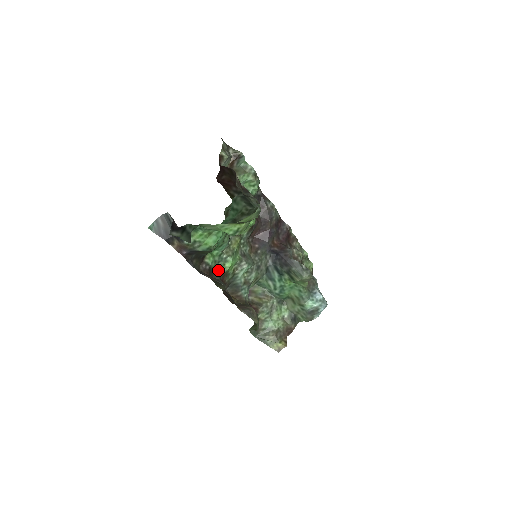
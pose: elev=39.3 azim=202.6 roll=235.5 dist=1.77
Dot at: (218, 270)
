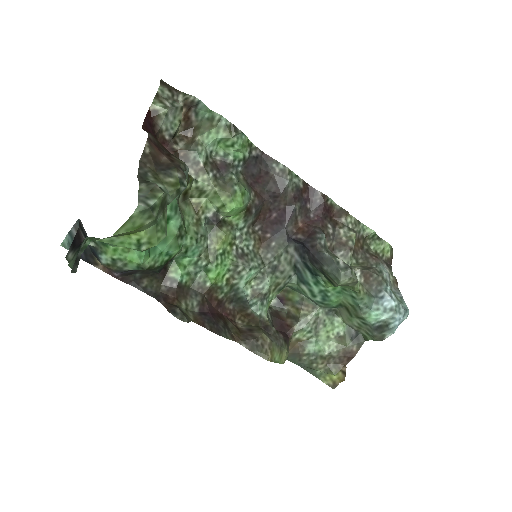
Dot at: (198, 285)
